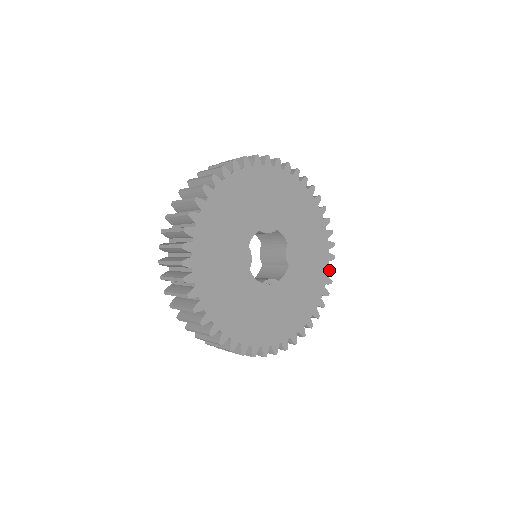
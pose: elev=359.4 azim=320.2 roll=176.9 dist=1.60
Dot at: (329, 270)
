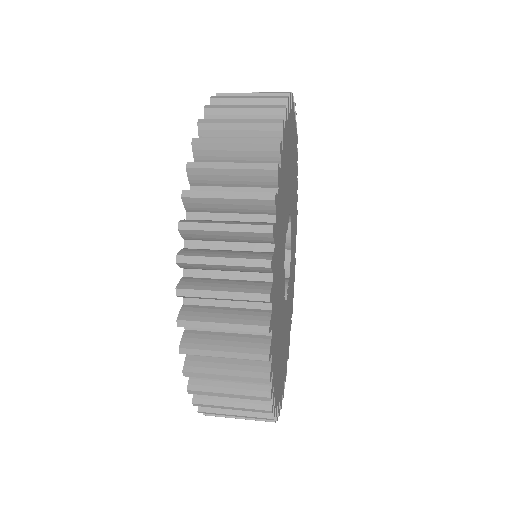
Dot at: (296, 217)
